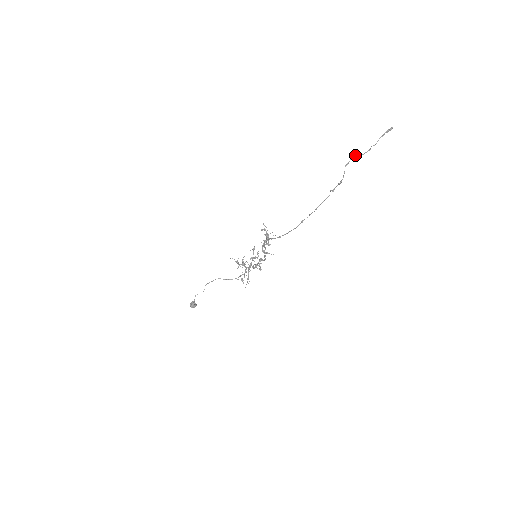
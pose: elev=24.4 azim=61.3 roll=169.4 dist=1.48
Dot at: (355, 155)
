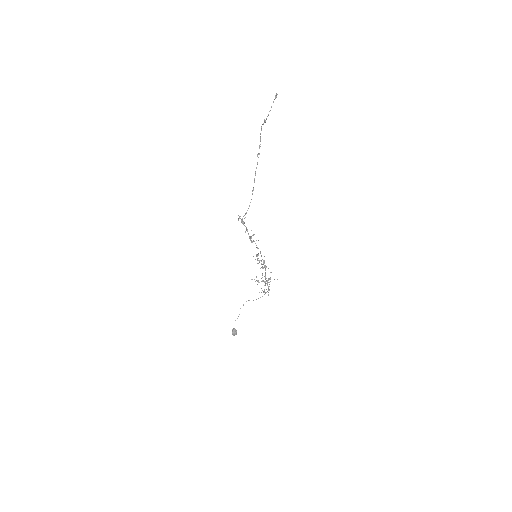
Dot at: (262, 124)
